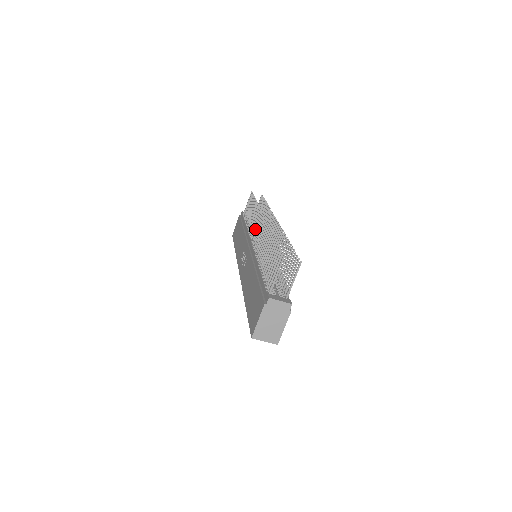
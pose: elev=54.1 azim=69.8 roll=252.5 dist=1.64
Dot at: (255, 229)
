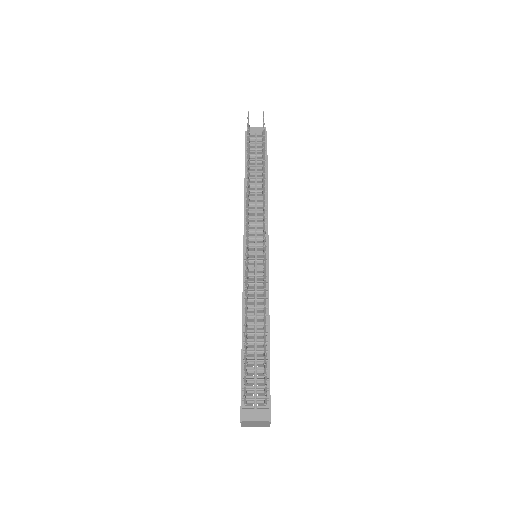
Dot at: occluded
